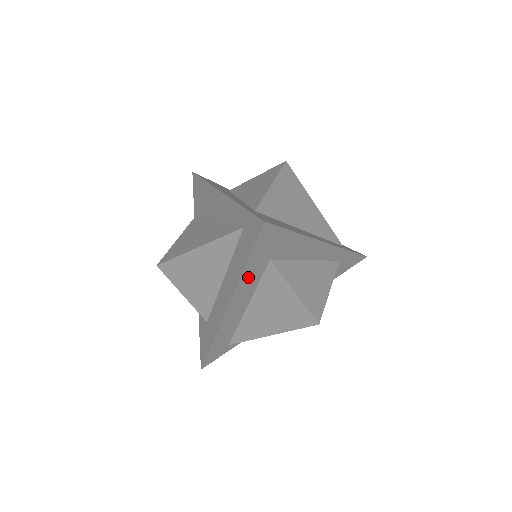
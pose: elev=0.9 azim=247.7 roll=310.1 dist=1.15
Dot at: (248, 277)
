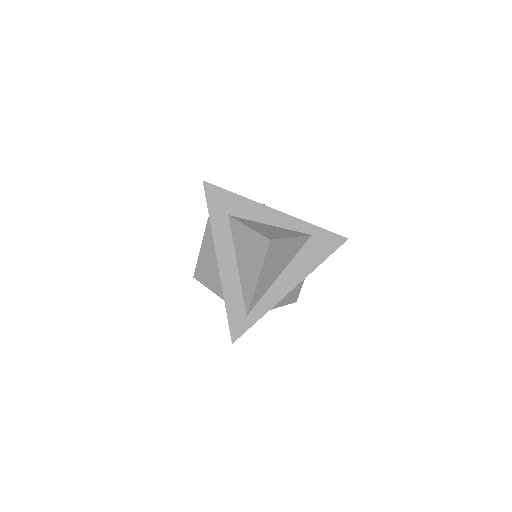
Dot at: (218, 229)
